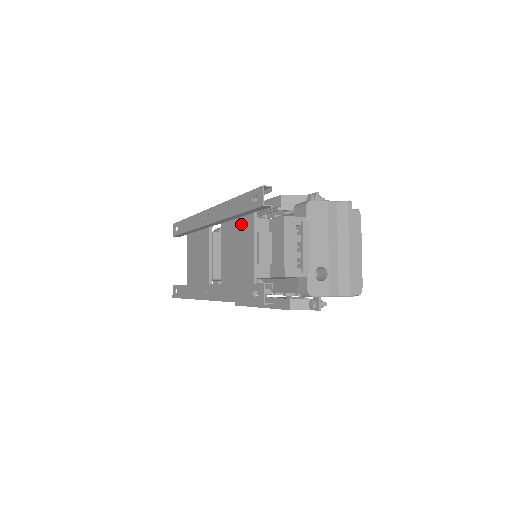
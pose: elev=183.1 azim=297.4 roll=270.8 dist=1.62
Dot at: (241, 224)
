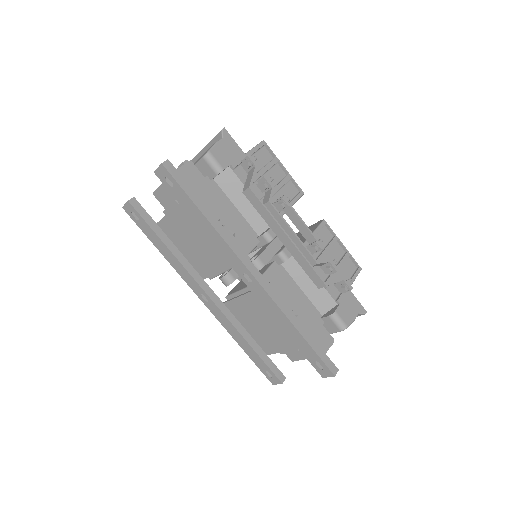
Dot at: occluded
